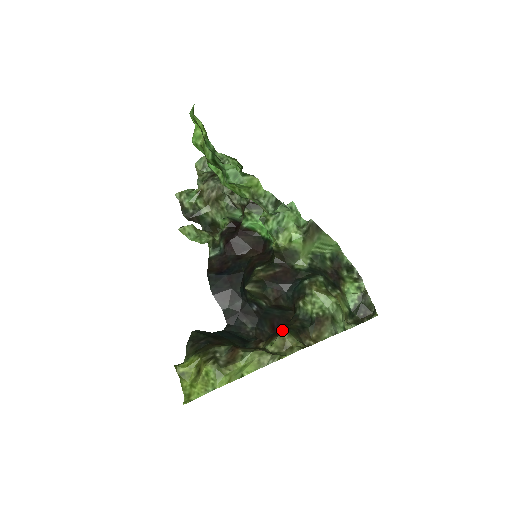
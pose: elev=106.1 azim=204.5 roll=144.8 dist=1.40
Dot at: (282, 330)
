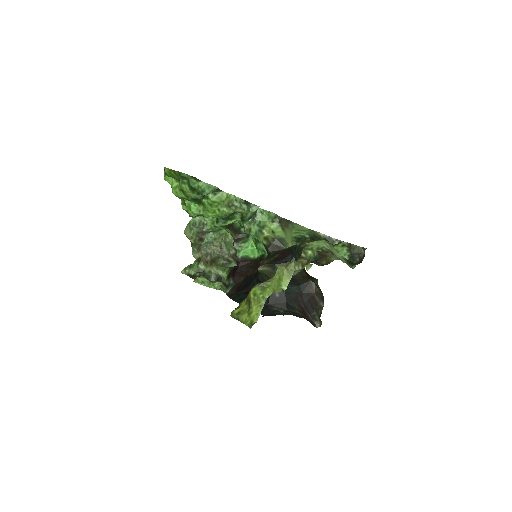
Dot at: (296, 261)
